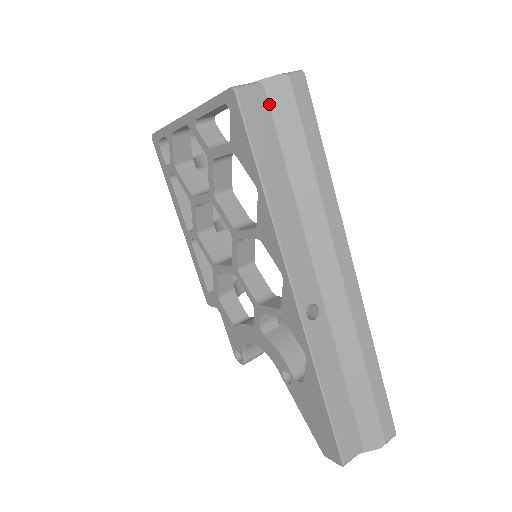
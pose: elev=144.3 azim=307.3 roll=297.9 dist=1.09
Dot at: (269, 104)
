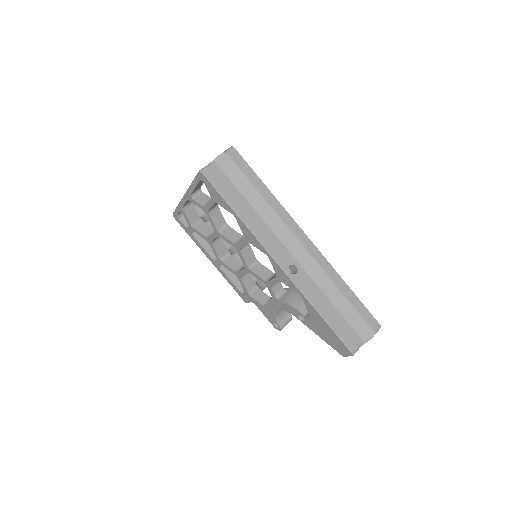
Dot at: (222, 170)
